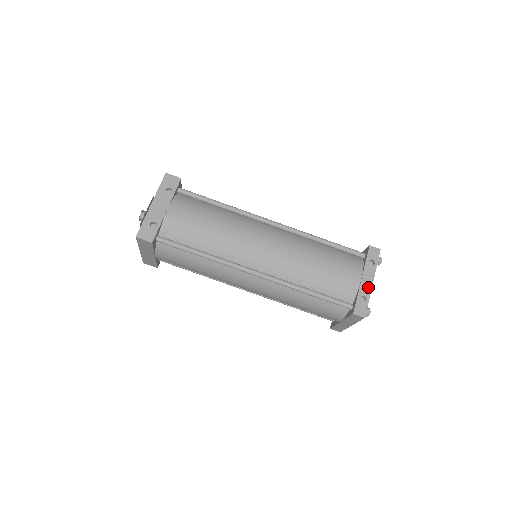
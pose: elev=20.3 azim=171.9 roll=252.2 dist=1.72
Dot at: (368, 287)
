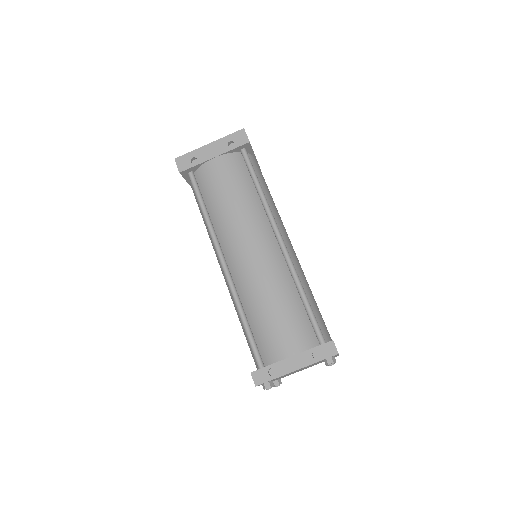
Dot at: (288, 368)
